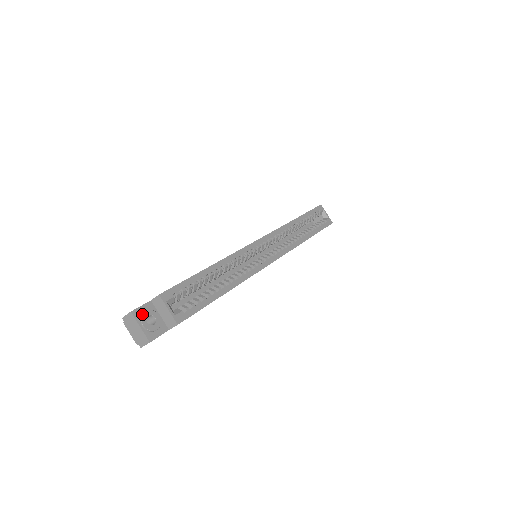
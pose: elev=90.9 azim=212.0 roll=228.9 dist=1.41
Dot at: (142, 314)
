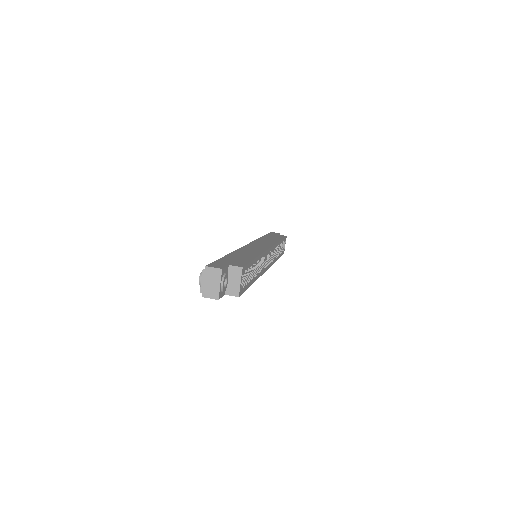
Dot at: (225, 275)
